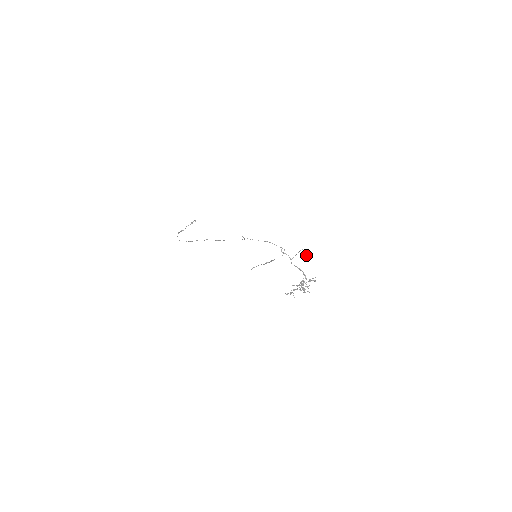
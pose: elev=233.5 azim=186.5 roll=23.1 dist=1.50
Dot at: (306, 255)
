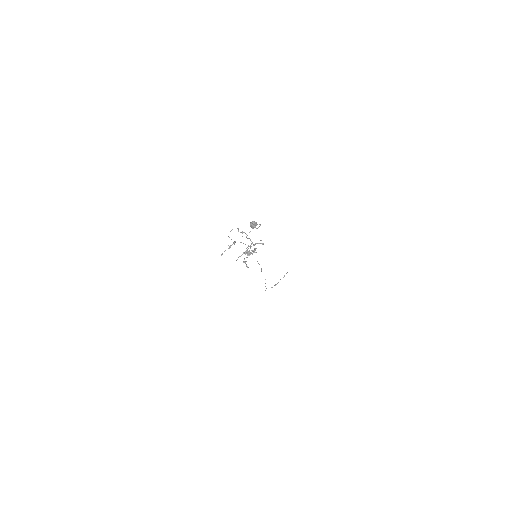
Dot at: (250, 223)
